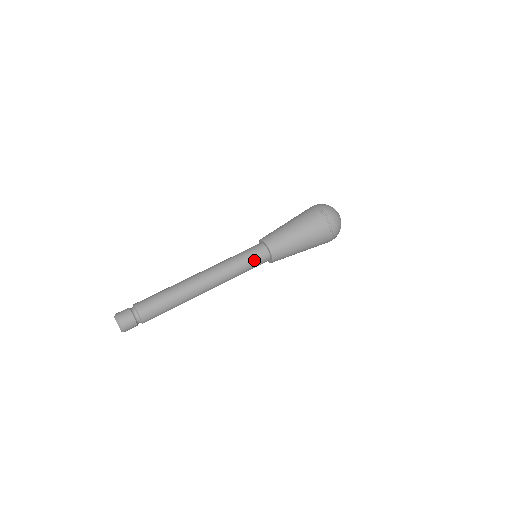
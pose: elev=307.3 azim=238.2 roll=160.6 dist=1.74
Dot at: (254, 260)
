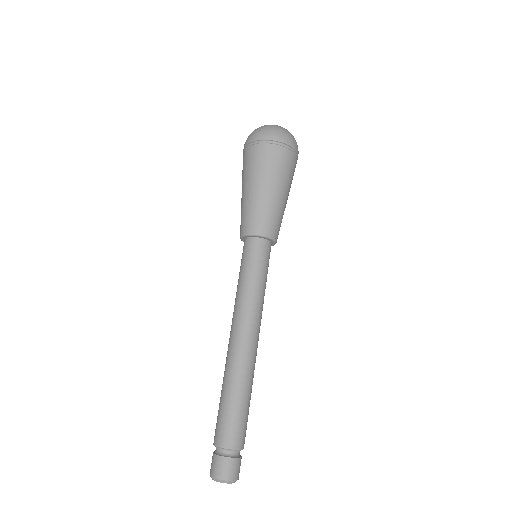
Dot at: (268, 266)
